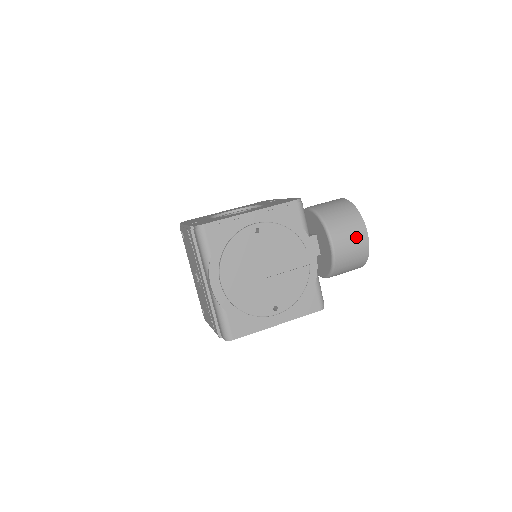
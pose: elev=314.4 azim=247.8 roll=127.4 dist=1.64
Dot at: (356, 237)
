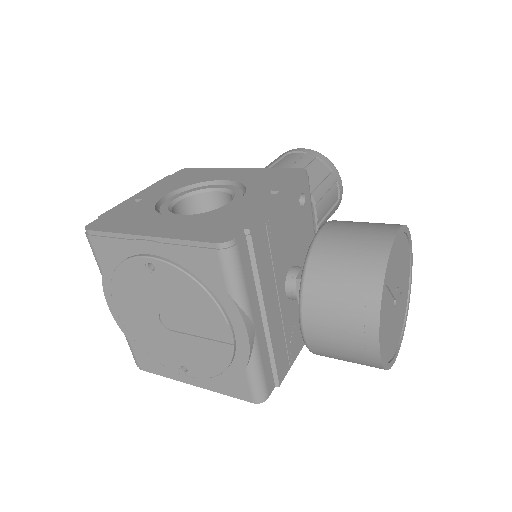
Dot at: (352, 334)
